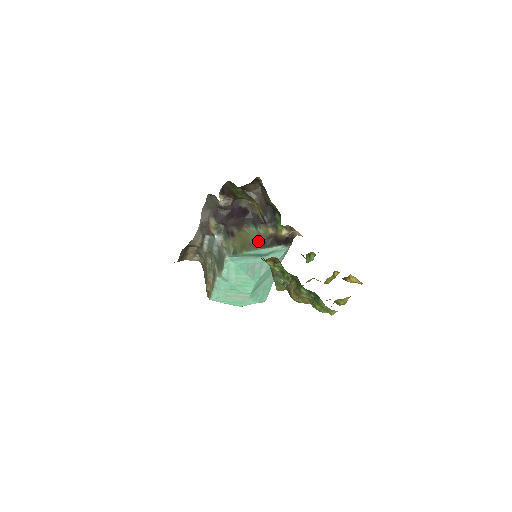
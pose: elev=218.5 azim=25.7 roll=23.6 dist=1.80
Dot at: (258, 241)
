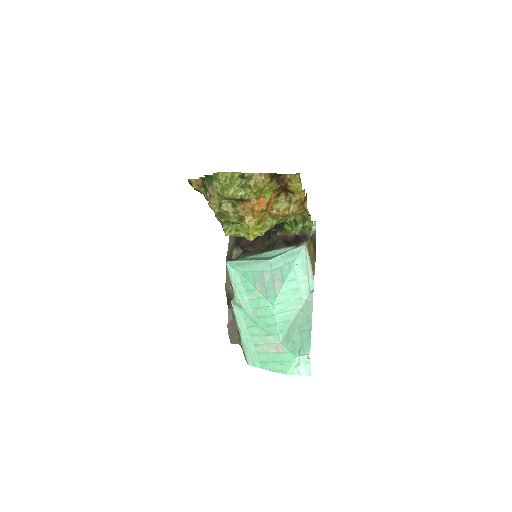
Dot at: (266, 247)
